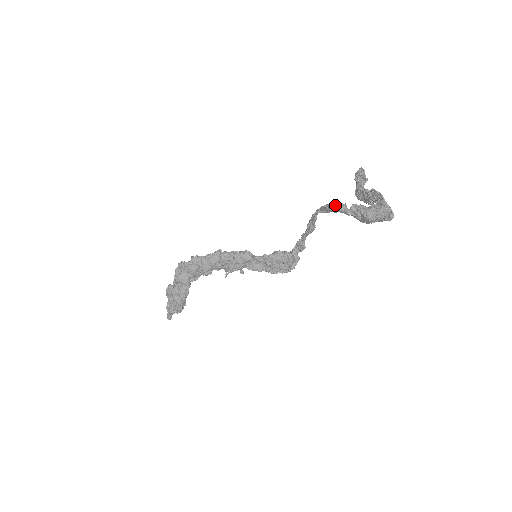
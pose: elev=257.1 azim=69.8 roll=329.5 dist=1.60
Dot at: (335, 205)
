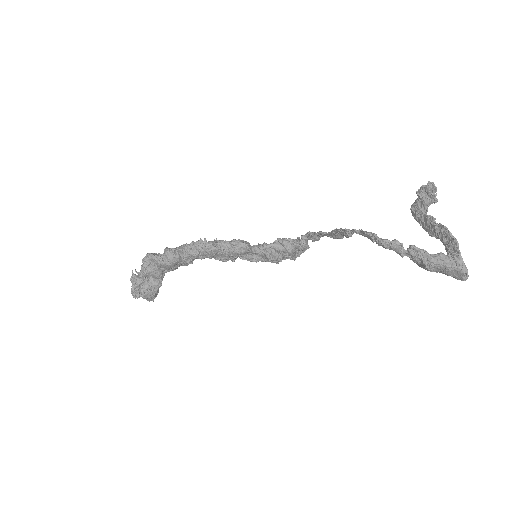
Dot at: (387, 243)
